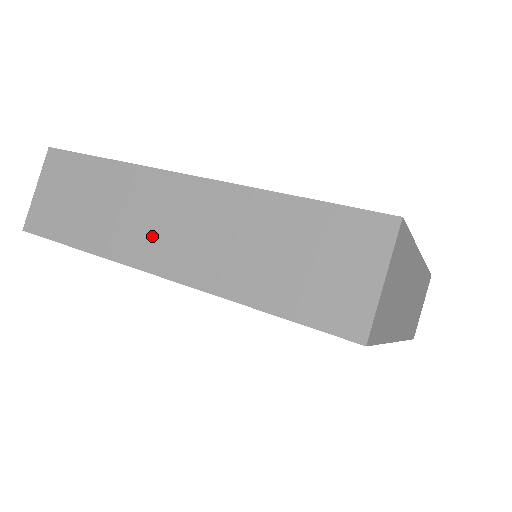
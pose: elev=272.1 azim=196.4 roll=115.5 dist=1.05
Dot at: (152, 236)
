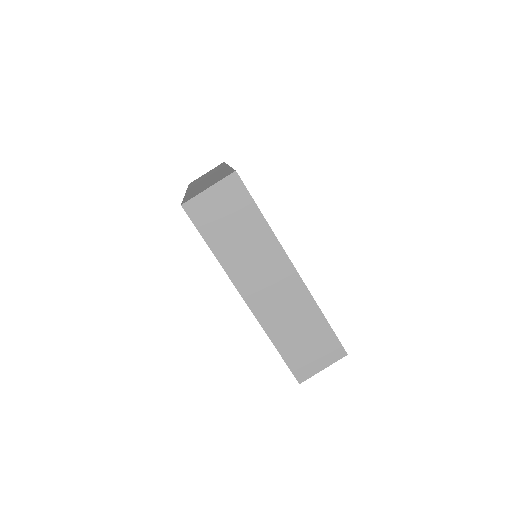
Dot at: occluded
